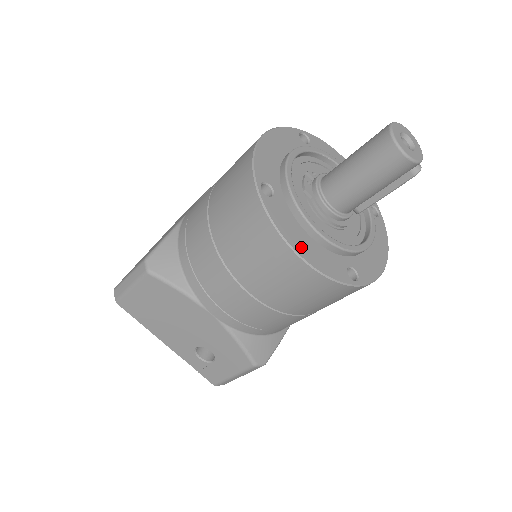
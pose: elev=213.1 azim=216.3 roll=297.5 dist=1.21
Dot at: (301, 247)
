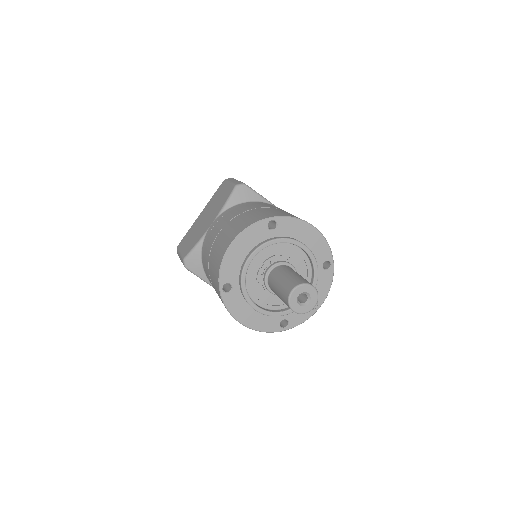
Dot at: (246, 319)
